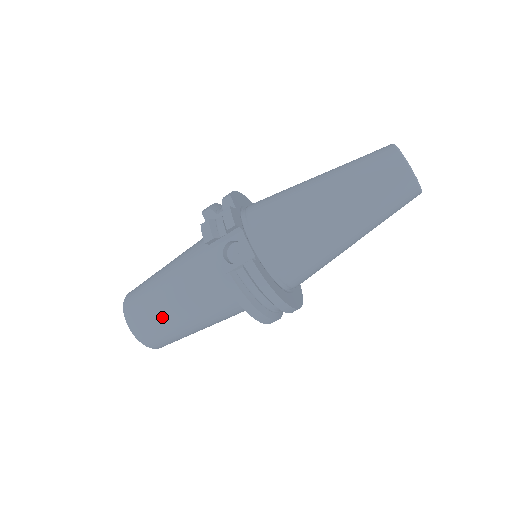
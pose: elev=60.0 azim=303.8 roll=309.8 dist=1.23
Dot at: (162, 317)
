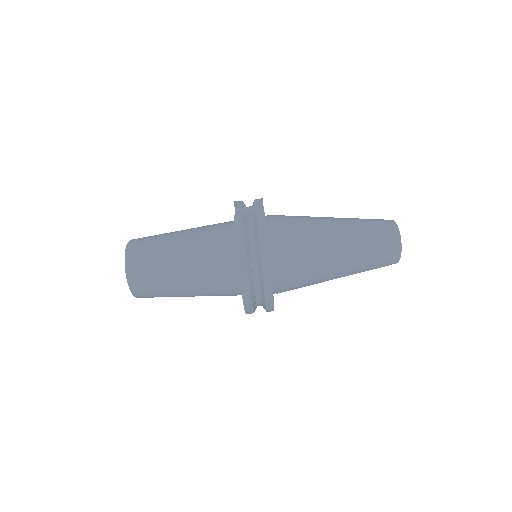
Dot at: (161, 246)
